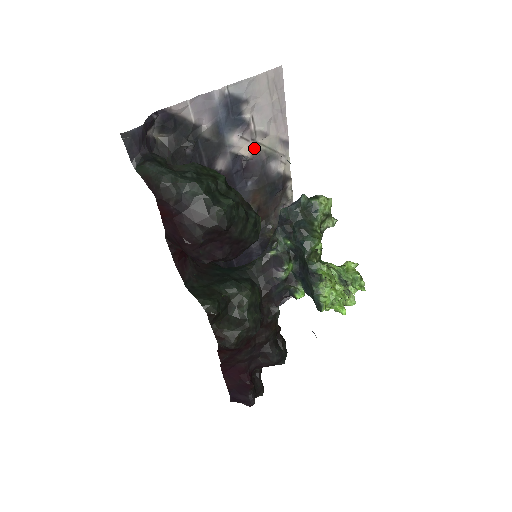
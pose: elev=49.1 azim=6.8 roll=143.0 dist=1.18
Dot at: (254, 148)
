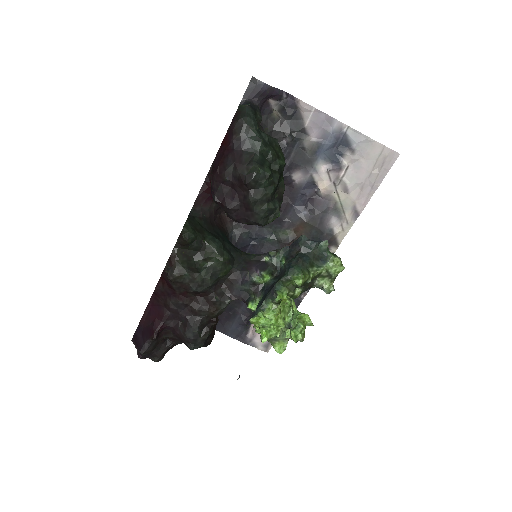
Dot at: (330, 190)
